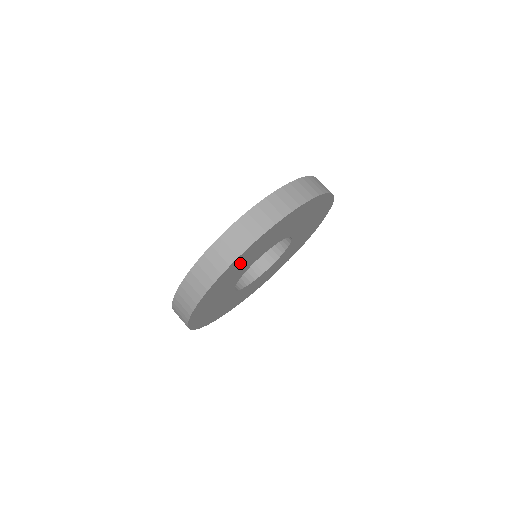
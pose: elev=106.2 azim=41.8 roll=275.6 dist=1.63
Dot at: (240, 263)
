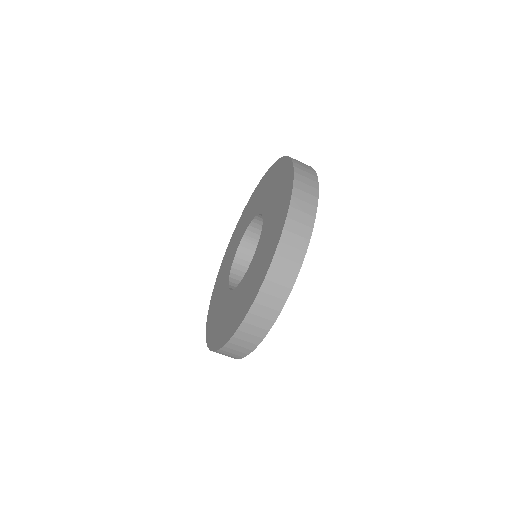
Dot at: occluded
